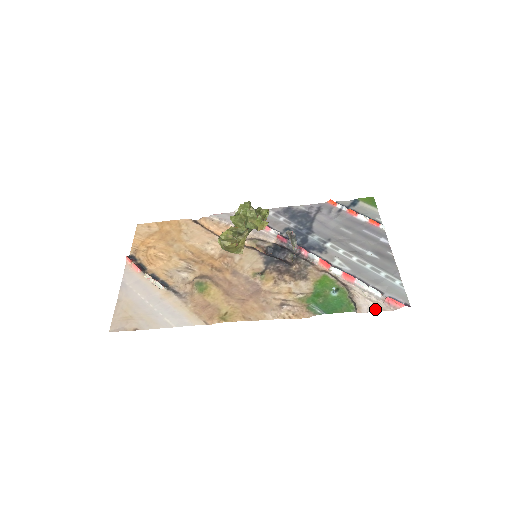
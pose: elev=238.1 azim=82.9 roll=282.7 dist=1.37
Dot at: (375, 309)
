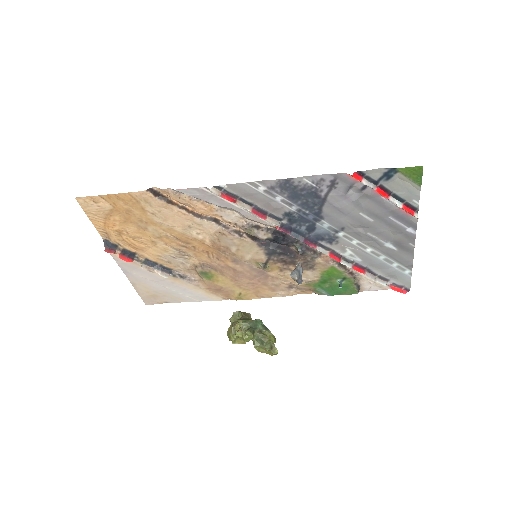
Dot at: (377, 289)
